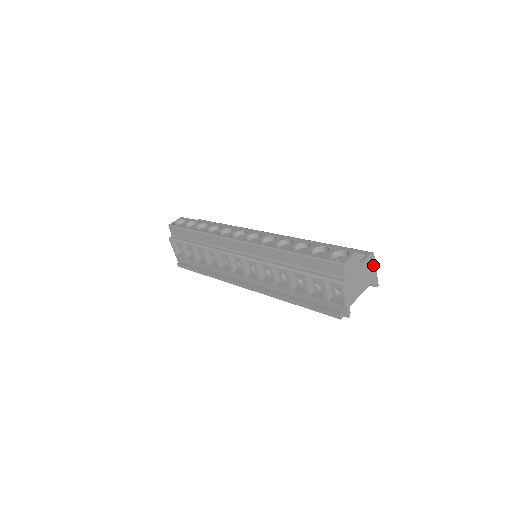
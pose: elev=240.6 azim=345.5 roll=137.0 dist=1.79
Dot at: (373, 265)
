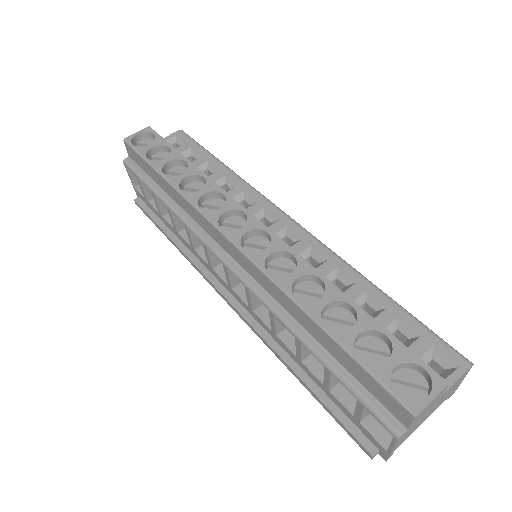
Dot at: (462, 378)
